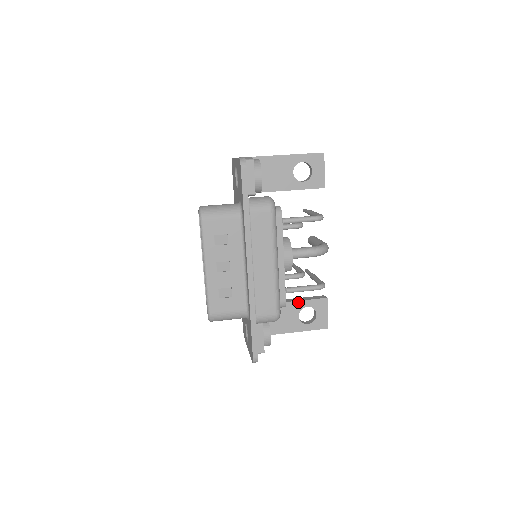
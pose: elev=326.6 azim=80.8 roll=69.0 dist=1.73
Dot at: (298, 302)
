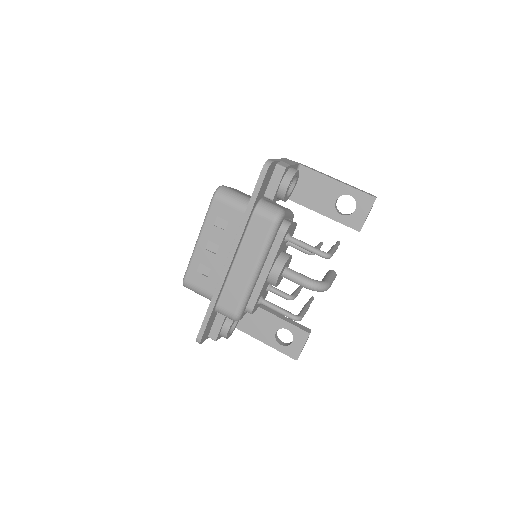
Dot at: (281, 320)
